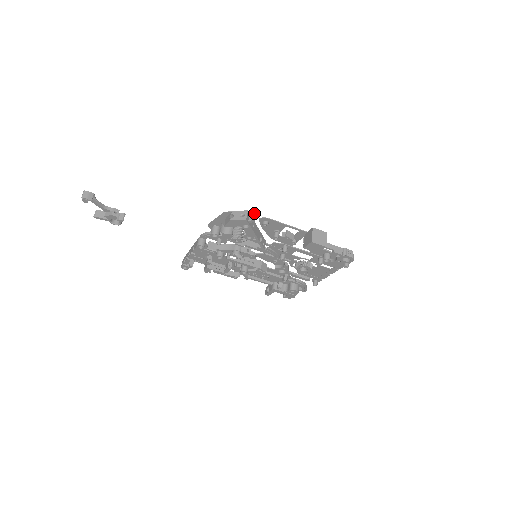
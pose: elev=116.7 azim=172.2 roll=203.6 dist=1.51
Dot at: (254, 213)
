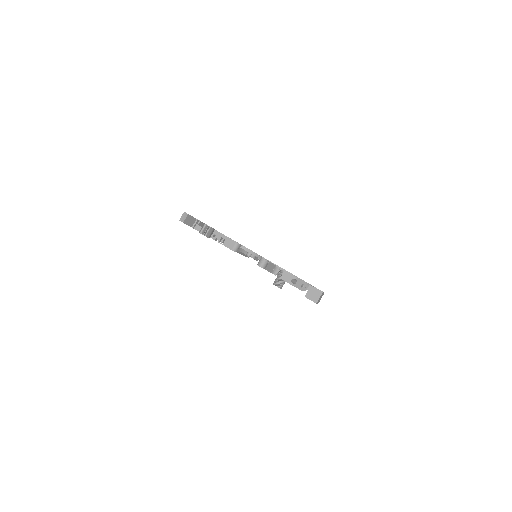
Dot at: occluded
